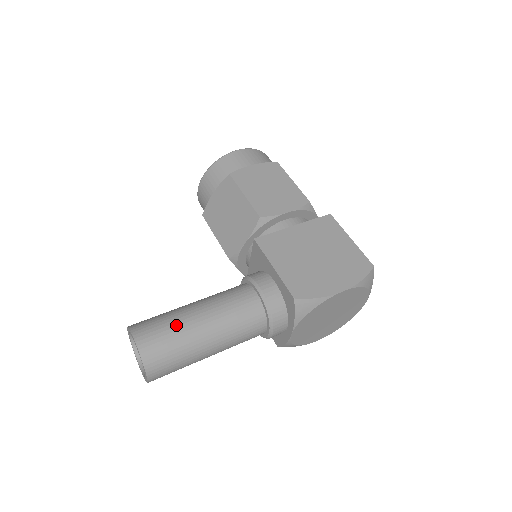
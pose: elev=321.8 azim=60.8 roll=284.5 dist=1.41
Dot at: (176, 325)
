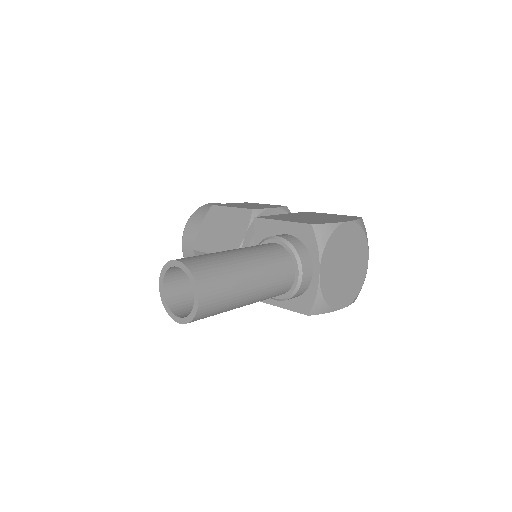
Dot at: (213, 254)
